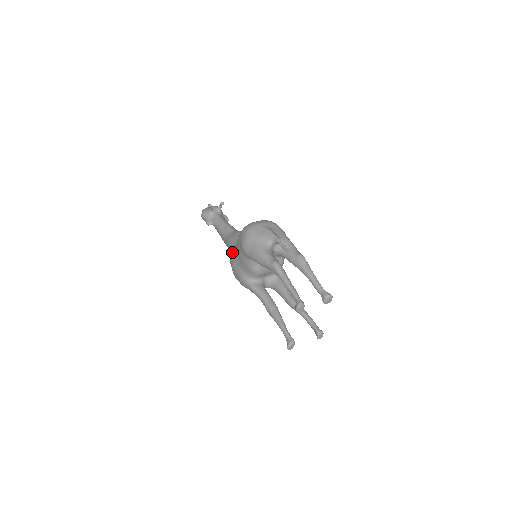
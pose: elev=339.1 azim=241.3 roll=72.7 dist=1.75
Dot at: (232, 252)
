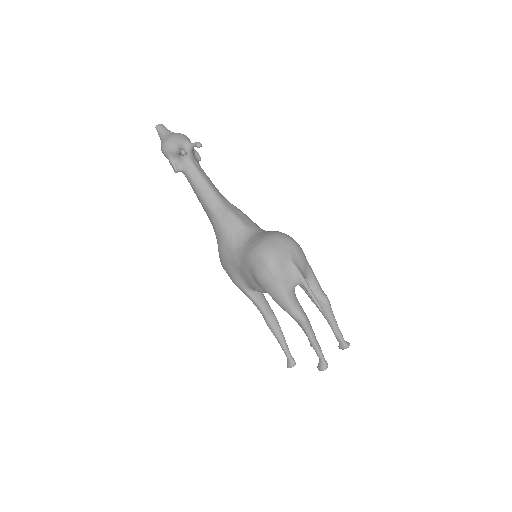
Dot at: (227, 250)
